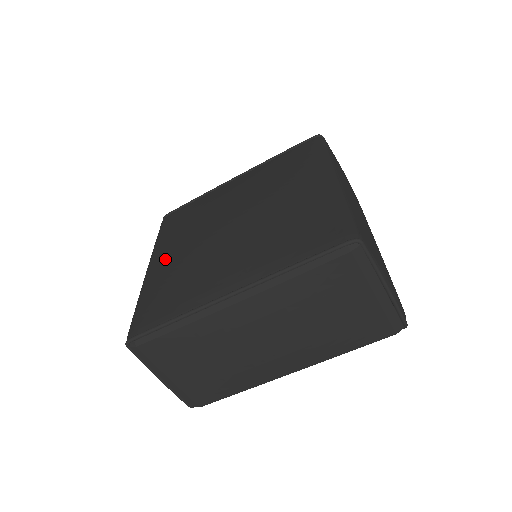
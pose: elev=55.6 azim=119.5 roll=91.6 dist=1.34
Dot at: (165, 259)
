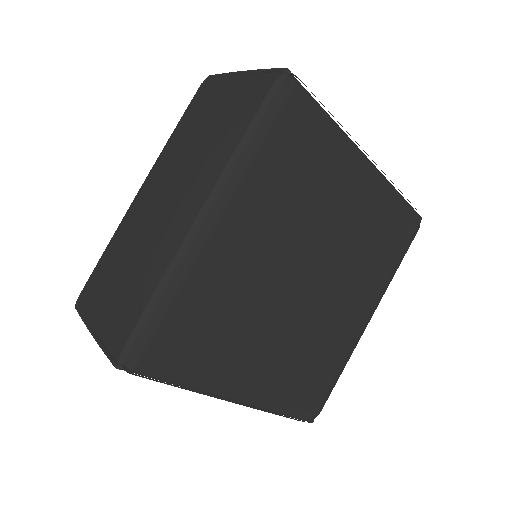
Dot at: occluded
